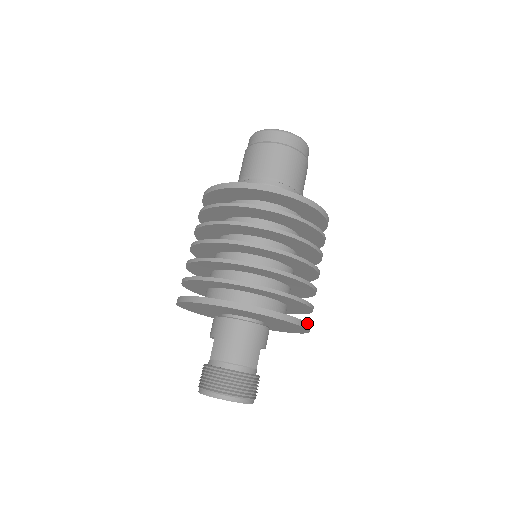
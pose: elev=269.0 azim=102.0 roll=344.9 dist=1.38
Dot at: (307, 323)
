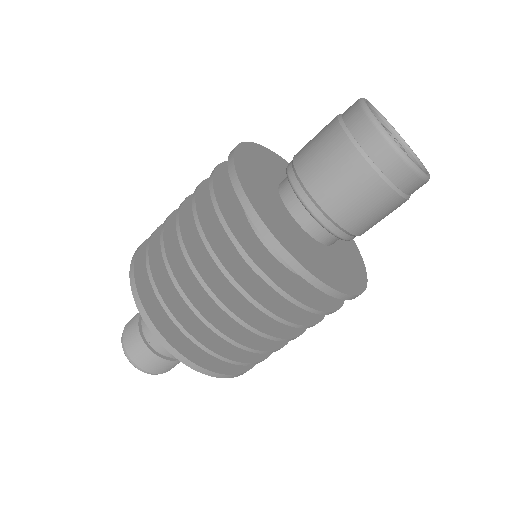
Dot at: (243, 372)
